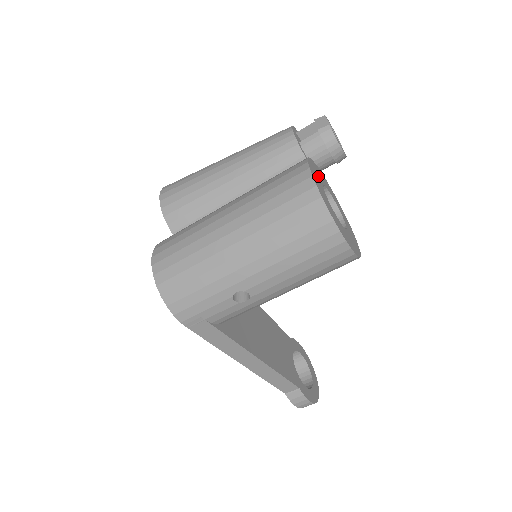
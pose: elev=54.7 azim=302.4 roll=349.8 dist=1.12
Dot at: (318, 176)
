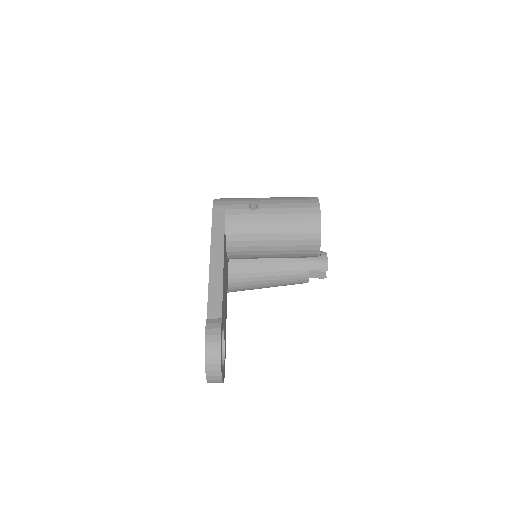
Dot at: occluded
